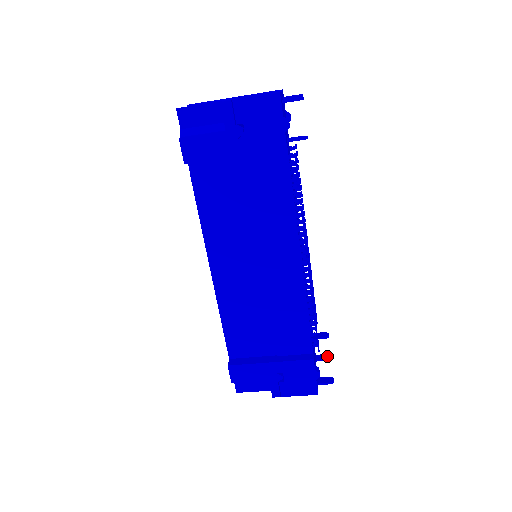
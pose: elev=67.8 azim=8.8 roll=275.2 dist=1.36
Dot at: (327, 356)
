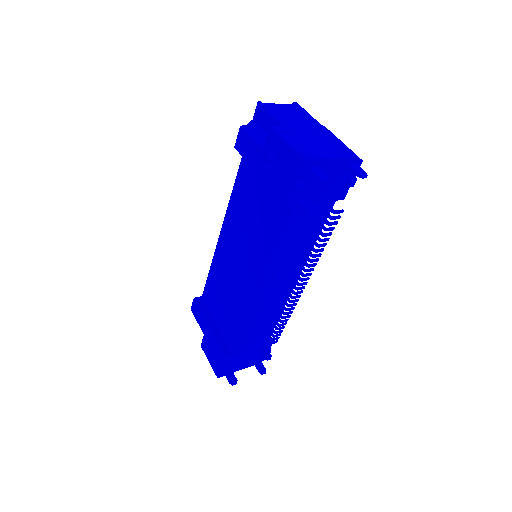
Dot at: (263, 370)
